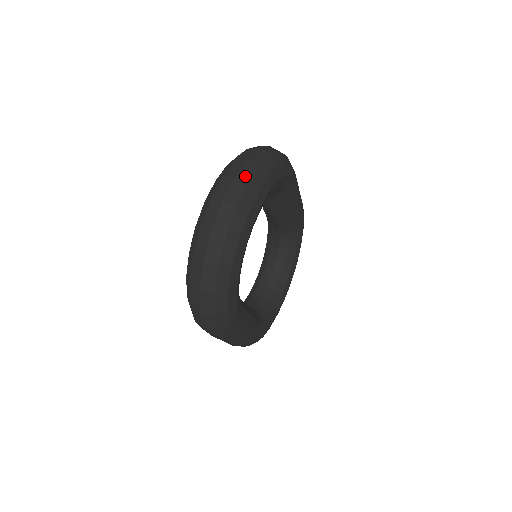
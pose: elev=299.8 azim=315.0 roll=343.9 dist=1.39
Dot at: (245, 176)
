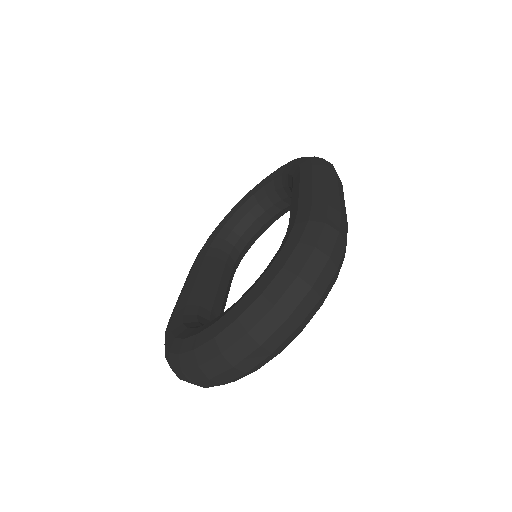
Dot at: (274, 344)
